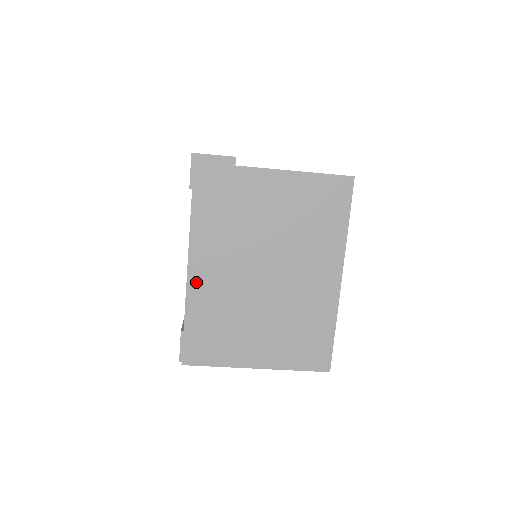
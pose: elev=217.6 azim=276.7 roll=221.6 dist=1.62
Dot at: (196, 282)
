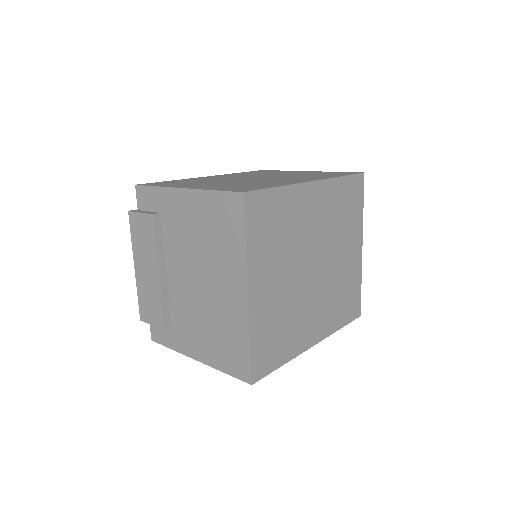
Dot at: occluded
